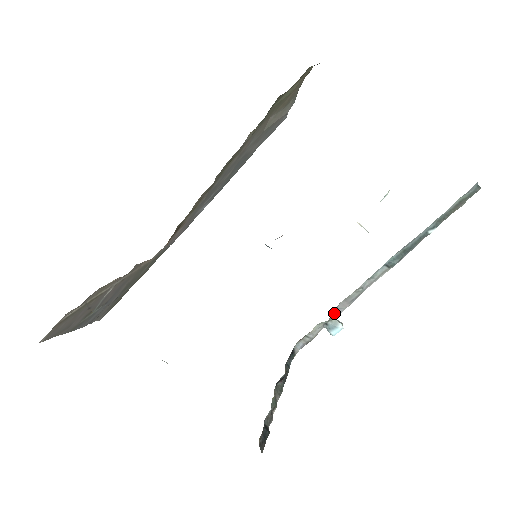
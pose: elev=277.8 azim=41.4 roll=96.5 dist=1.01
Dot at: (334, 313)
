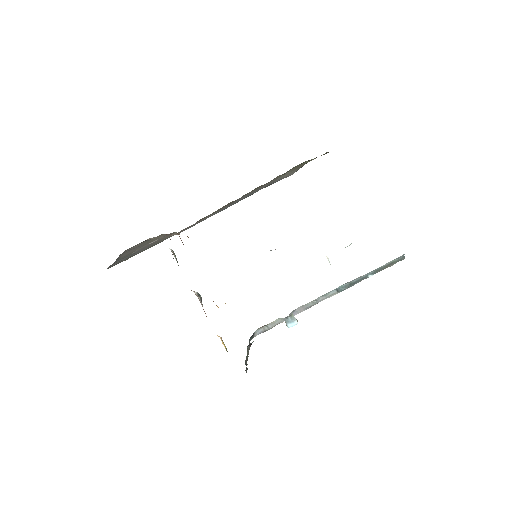
Dot at: occluded
